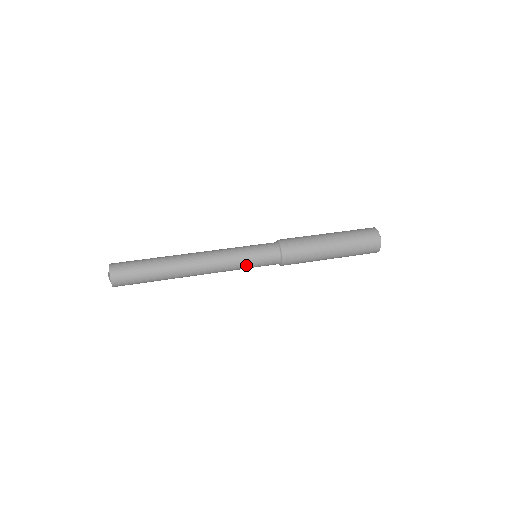
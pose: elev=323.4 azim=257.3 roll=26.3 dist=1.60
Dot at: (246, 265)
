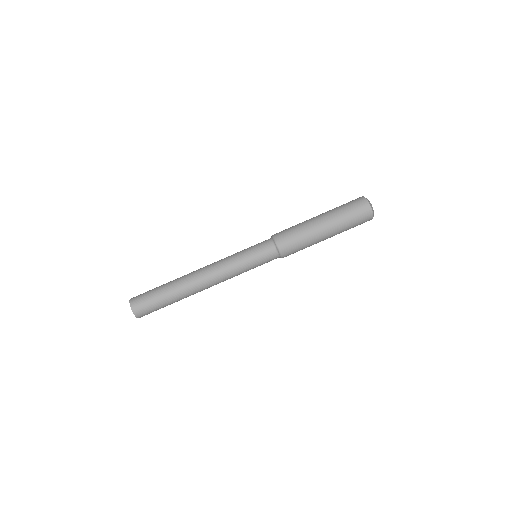
Dot at: (248, 267)
